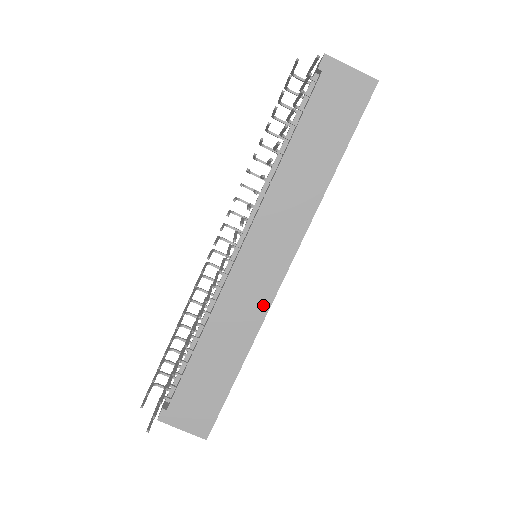
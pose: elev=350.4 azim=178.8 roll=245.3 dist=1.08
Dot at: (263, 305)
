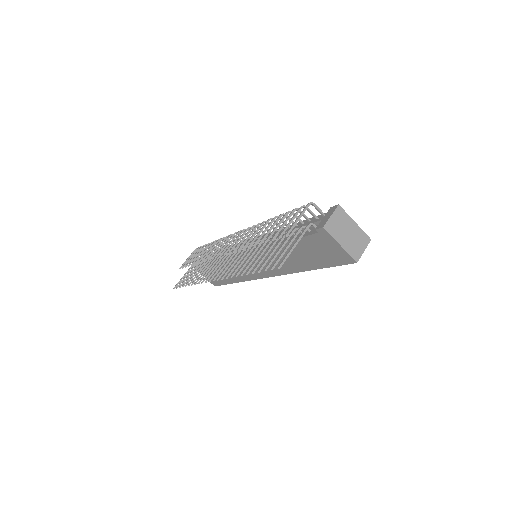
Dot at: (251, 277)
